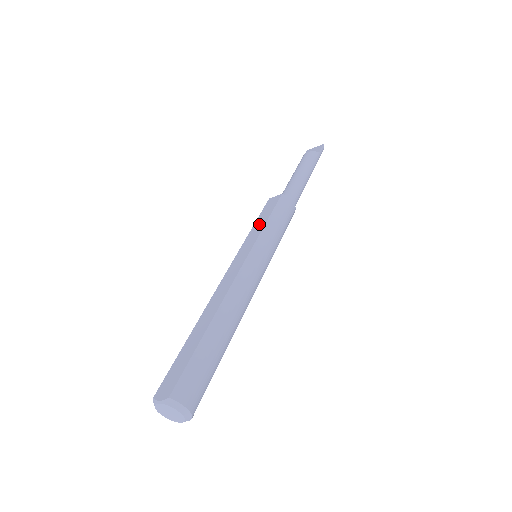
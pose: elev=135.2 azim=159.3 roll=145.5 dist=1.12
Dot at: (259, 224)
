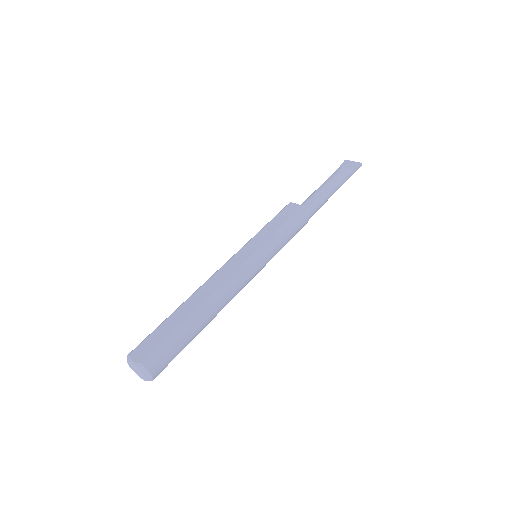
Dot at: (271, 228)
